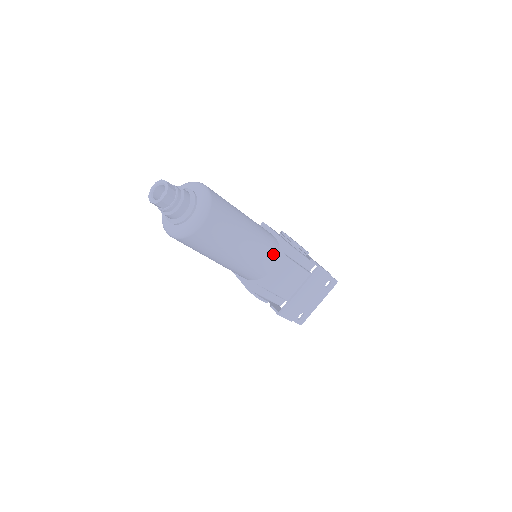
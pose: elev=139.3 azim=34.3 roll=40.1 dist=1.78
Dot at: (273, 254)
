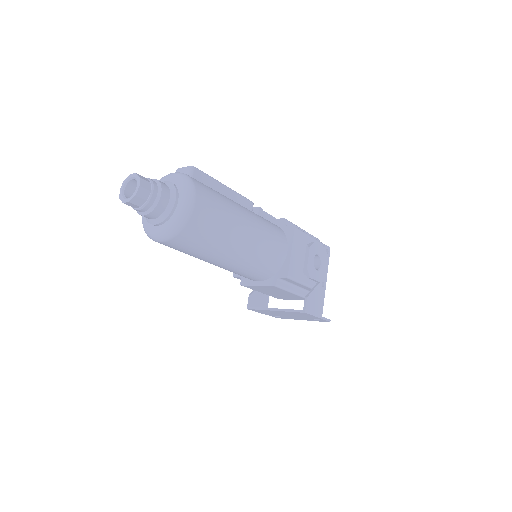
Dot at: (264, 274)
